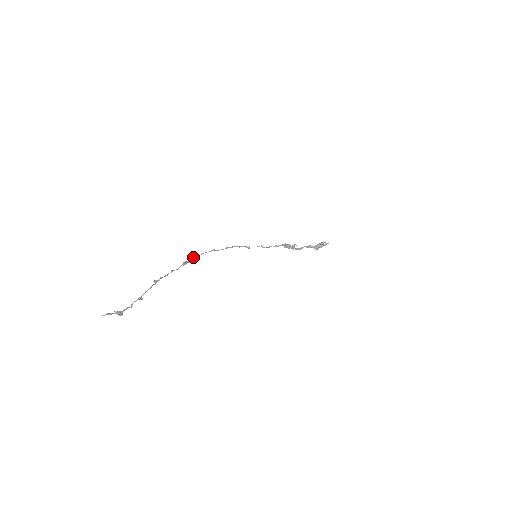
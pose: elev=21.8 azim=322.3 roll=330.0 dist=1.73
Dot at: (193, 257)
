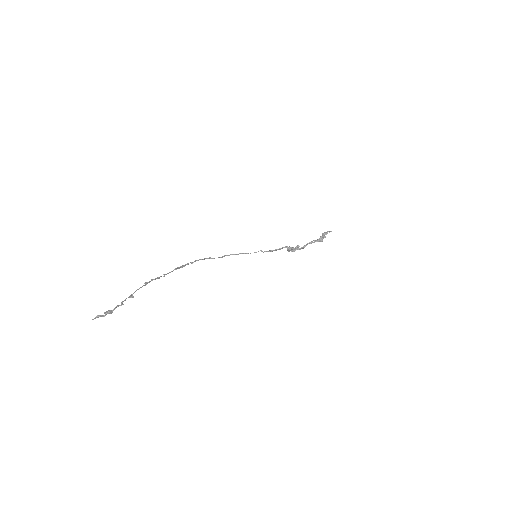
Dot at: occluded
